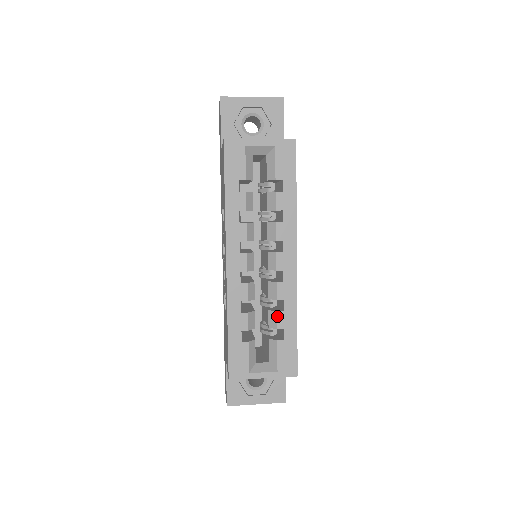
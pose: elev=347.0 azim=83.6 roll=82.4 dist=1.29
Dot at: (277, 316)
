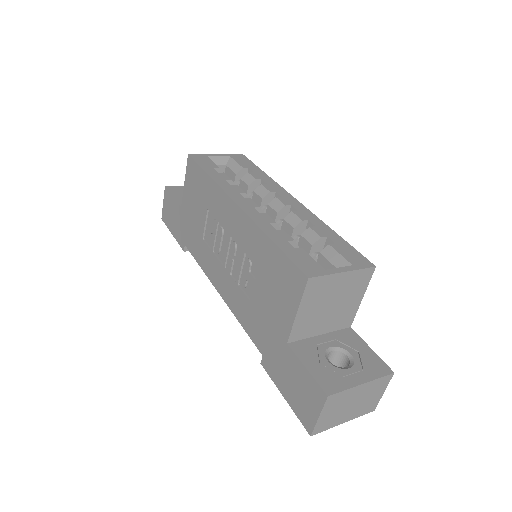
Dot at: (312, 230)
